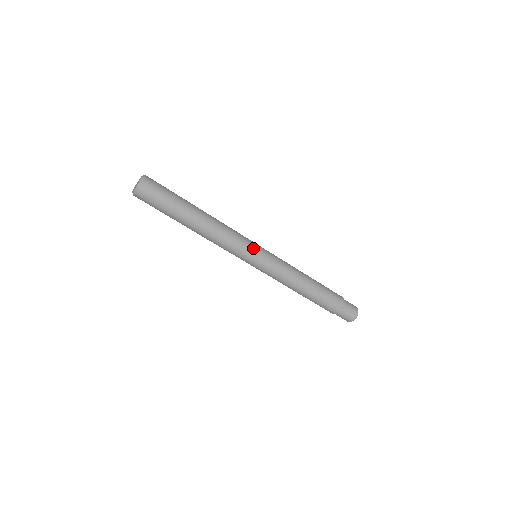
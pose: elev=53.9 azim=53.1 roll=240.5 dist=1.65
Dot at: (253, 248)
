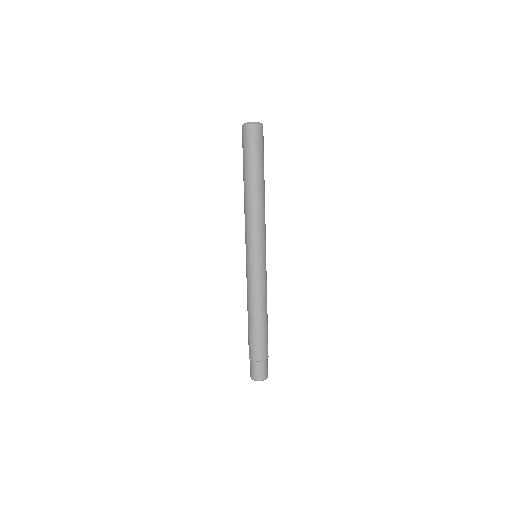
Dot at: (265, 247)
